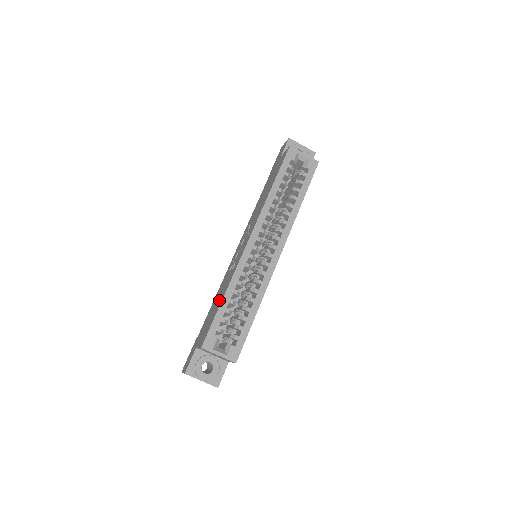
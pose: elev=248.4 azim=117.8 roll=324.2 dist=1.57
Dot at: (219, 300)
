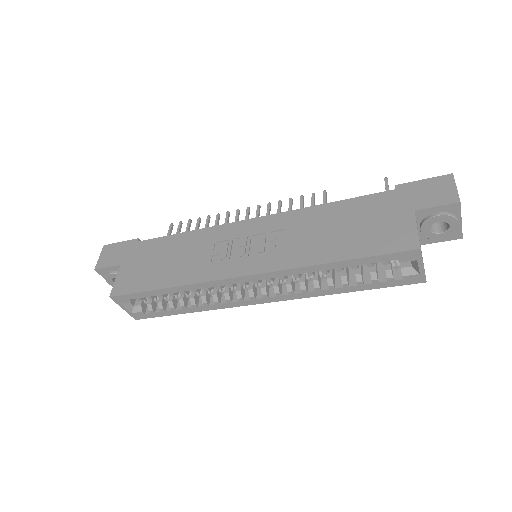
Dot at: (168, 272)
